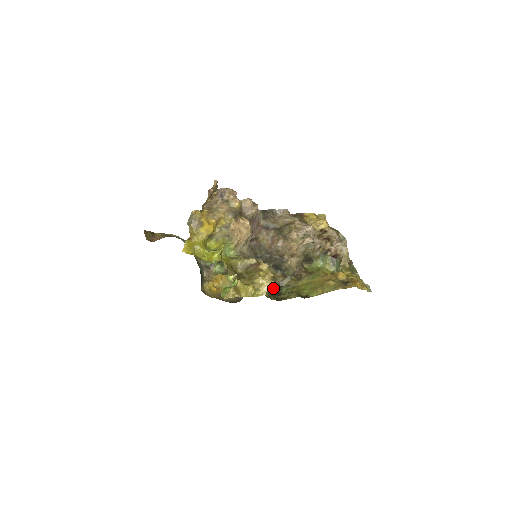
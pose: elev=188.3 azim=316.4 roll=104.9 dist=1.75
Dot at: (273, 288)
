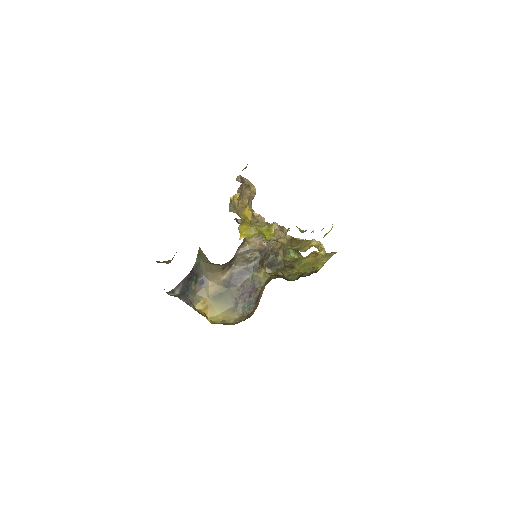
Dot at: occluded
